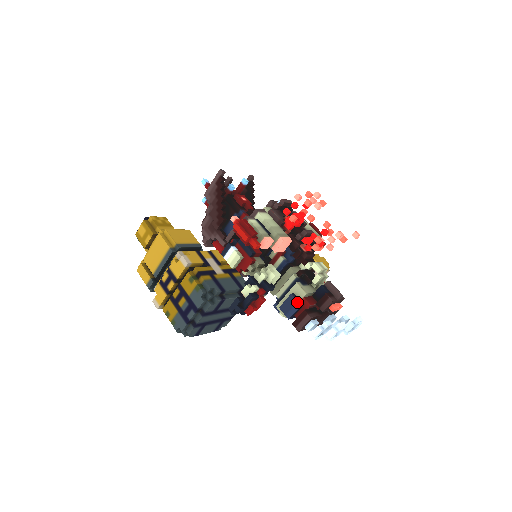
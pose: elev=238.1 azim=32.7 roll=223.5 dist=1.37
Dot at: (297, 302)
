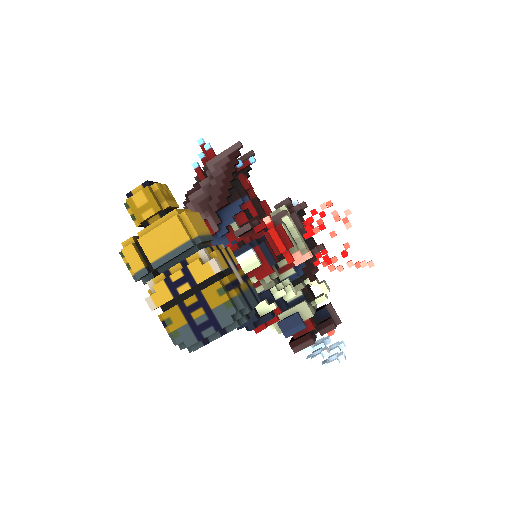
Dot at: (302, 323)
